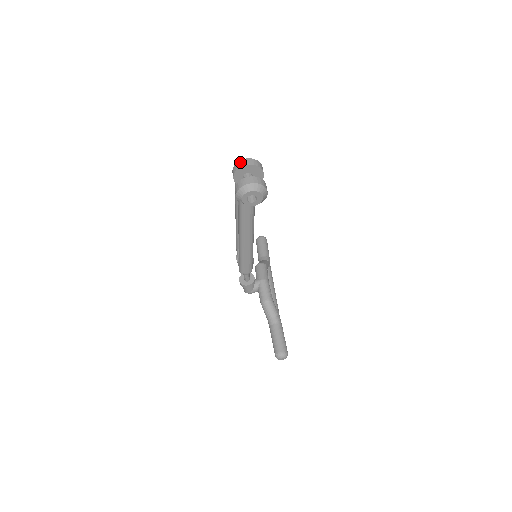
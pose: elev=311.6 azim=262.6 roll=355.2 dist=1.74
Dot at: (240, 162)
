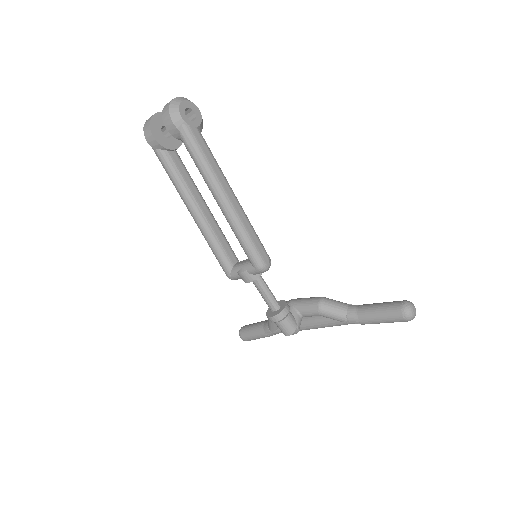
Dot at: (146, 121)
